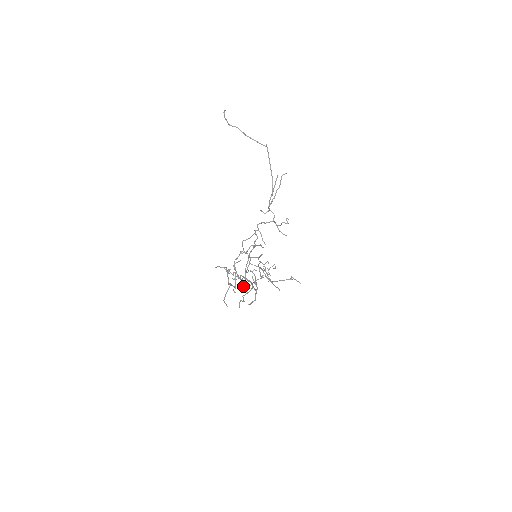
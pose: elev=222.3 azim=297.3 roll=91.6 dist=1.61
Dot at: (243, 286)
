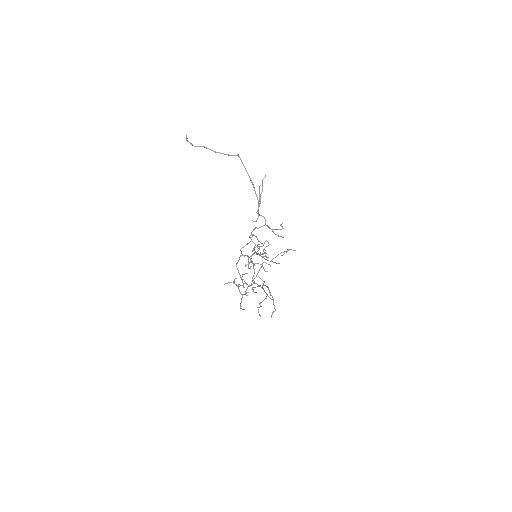
Dot at: occluded
